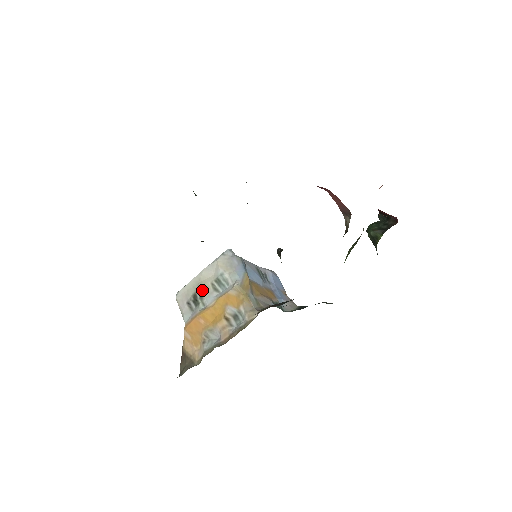
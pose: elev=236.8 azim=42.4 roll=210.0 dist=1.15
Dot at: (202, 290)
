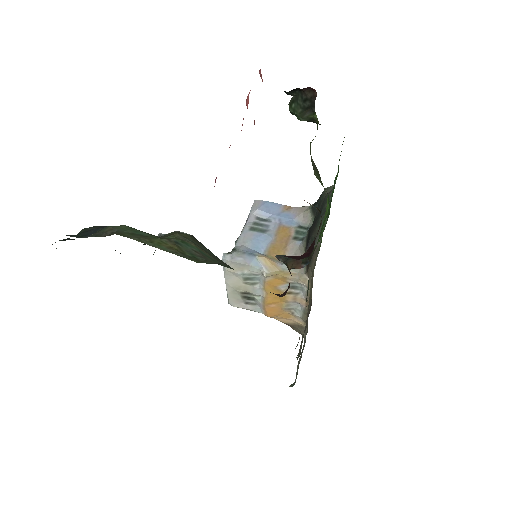
Dot at: (244, 292)
